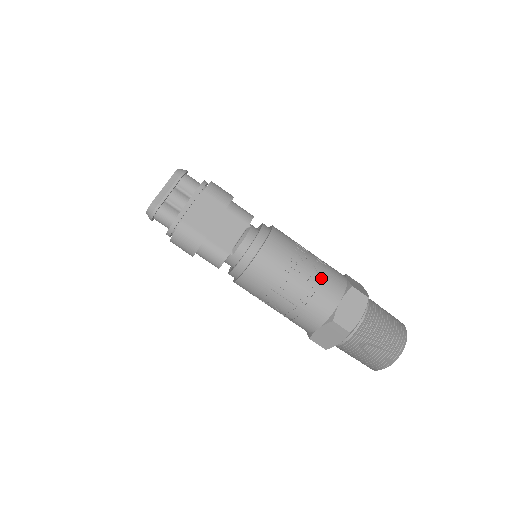
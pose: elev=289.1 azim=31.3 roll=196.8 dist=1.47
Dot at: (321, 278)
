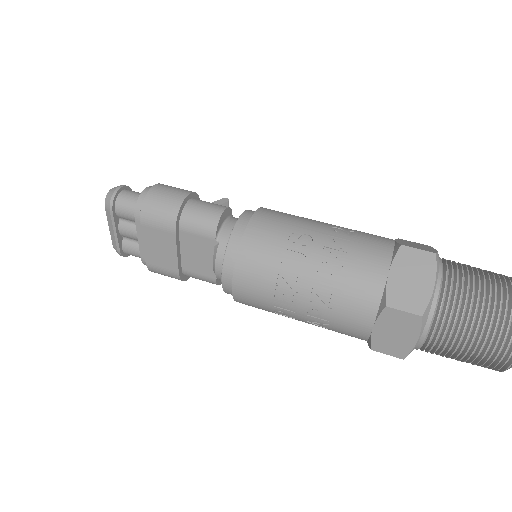
Dot at: (331, 302)
